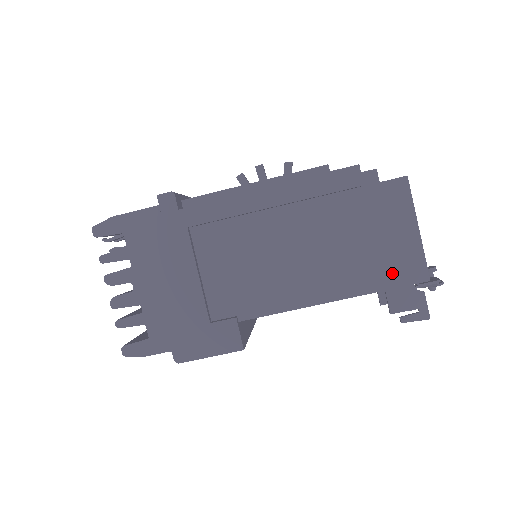
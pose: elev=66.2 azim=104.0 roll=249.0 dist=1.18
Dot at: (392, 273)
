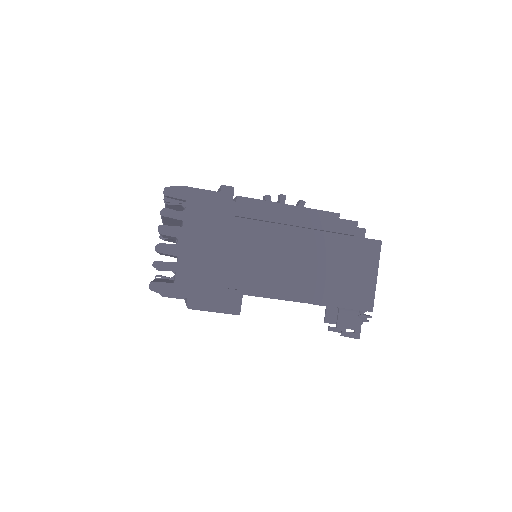
Dot at: (352, 298)
